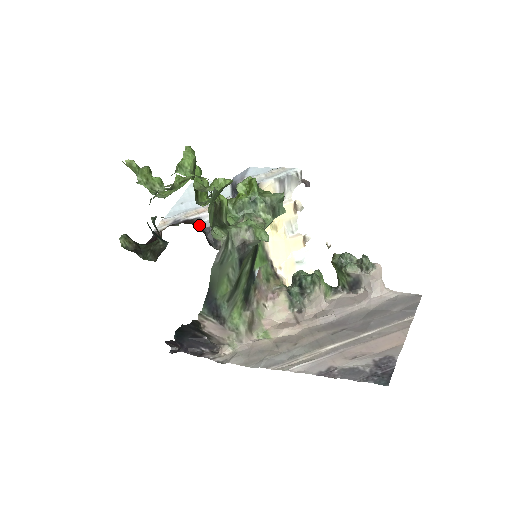
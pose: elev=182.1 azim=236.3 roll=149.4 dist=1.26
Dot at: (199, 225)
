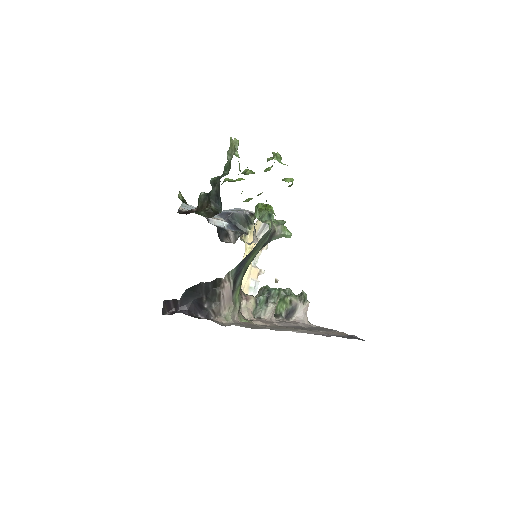
Dot at: occluded
